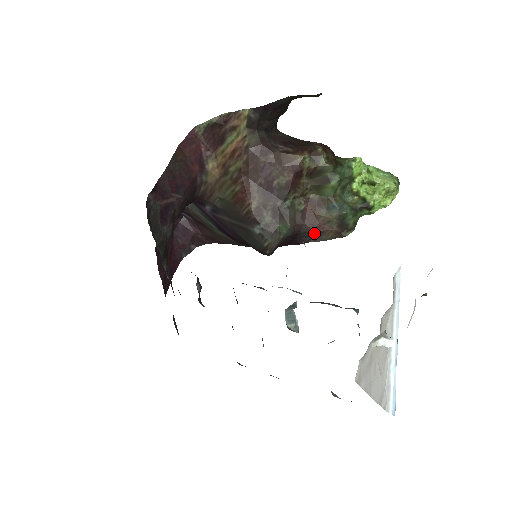
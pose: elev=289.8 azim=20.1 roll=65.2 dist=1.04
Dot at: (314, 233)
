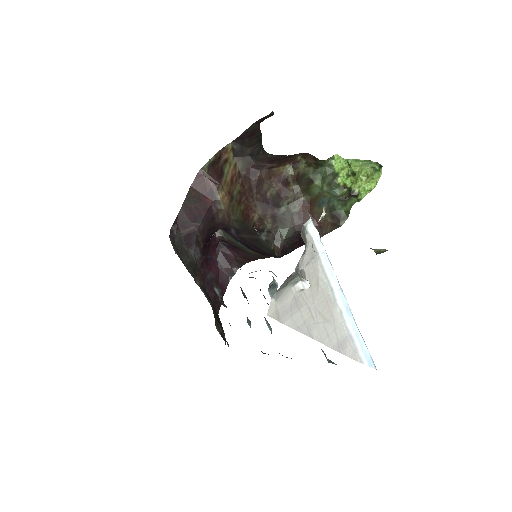
Dot at: occluded
